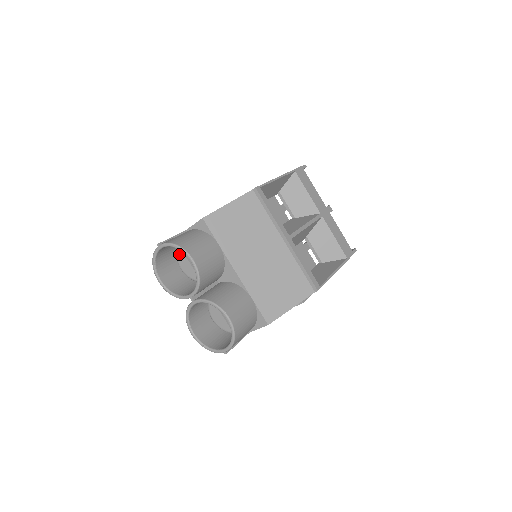
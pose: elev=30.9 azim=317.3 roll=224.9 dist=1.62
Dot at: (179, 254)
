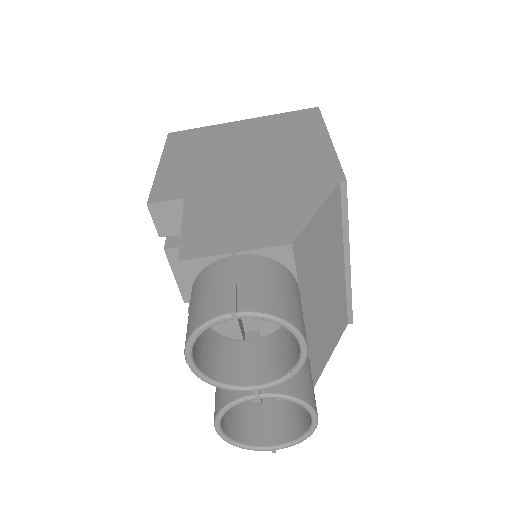
Dot at: occluded
